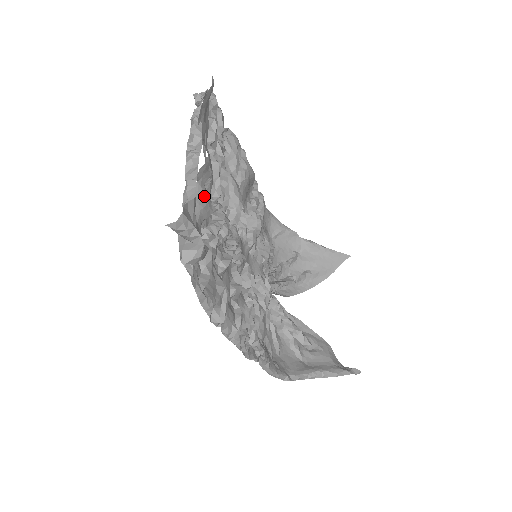
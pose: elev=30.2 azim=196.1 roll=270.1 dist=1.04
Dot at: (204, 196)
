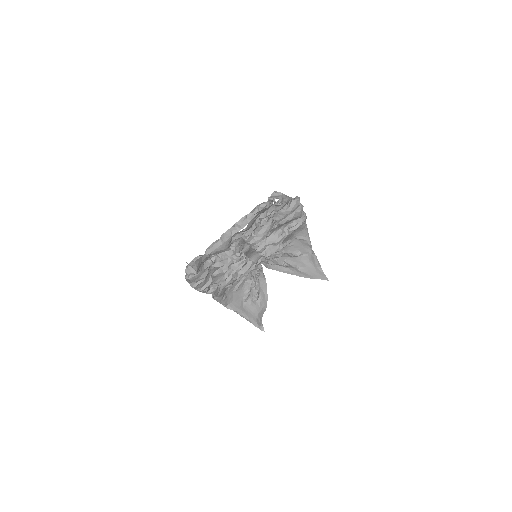
Dot at: (225, 246)
